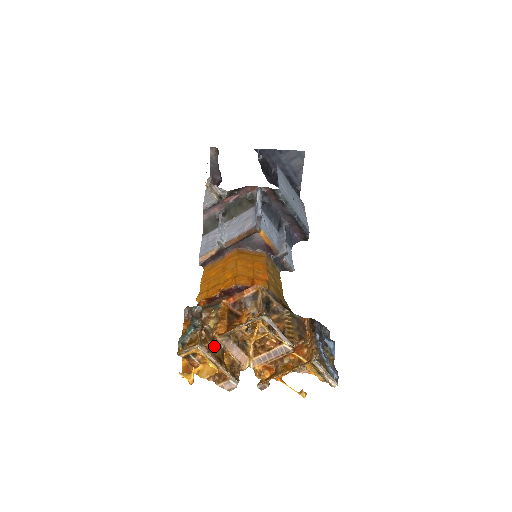
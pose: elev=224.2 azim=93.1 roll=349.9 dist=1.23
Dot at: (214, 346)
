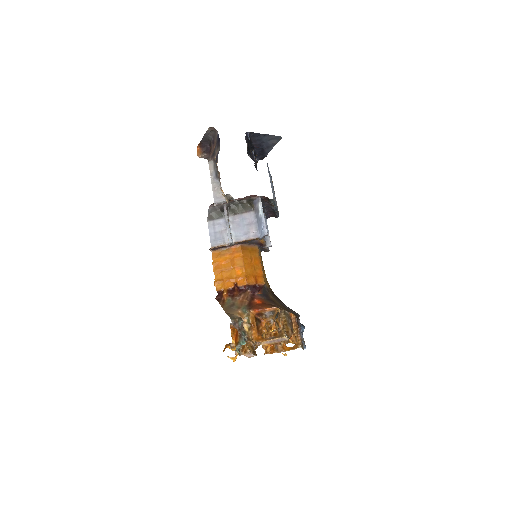
Dot at: (250, 343)
